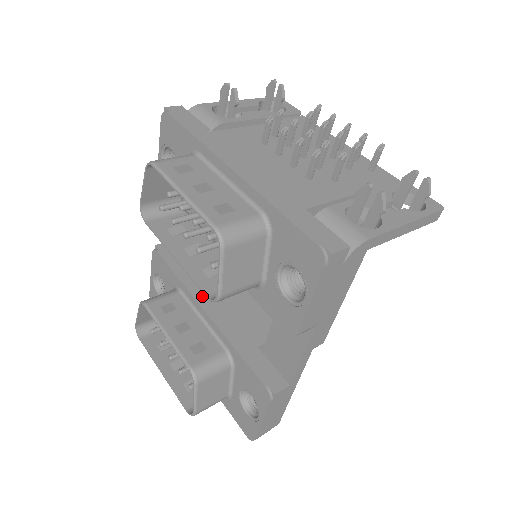
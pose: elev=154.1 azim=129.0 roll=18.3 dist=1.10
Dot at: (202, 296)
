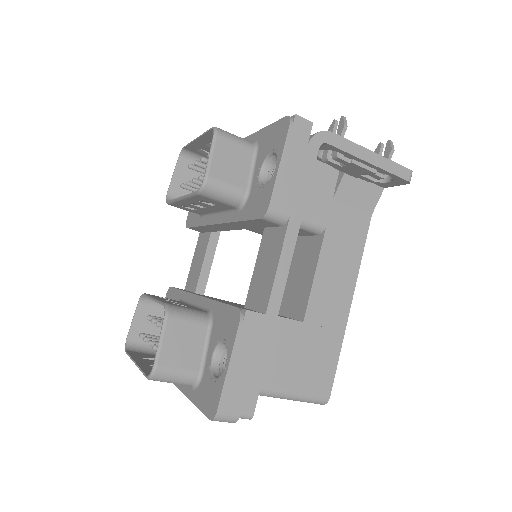
Dot at: occluded
